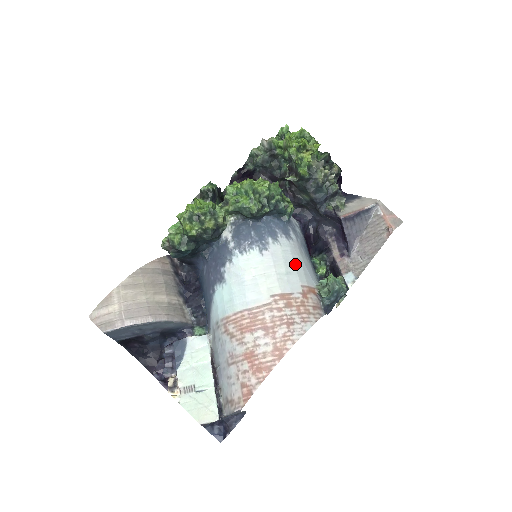
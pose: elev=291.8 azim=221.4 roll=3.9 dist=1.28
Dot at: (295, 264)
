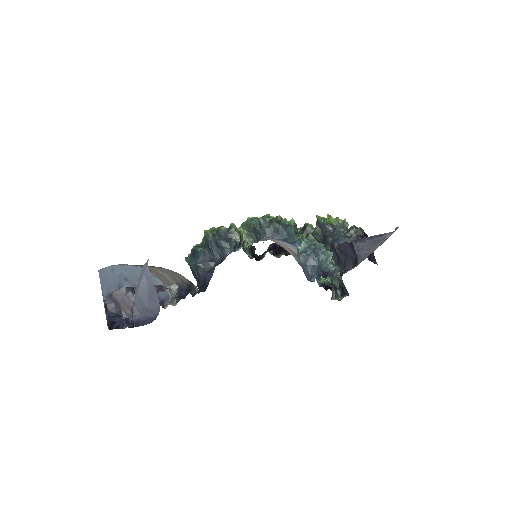
Dot at: (283, 242)
